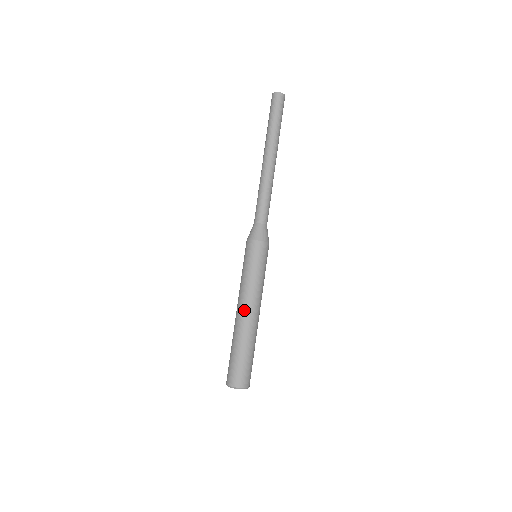
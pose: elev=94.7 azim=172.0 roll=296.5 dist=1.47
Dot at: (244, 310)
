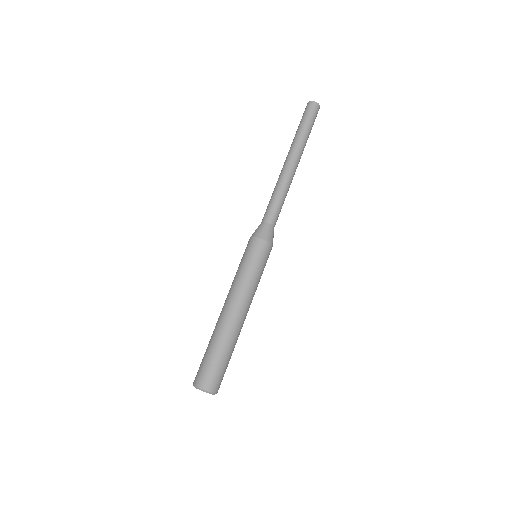
Dot at: (232, 308)
